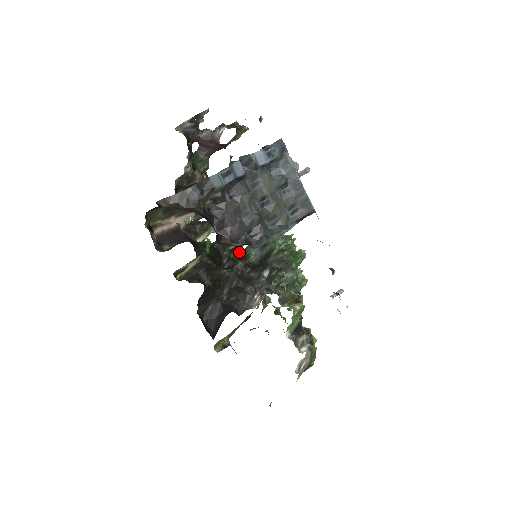
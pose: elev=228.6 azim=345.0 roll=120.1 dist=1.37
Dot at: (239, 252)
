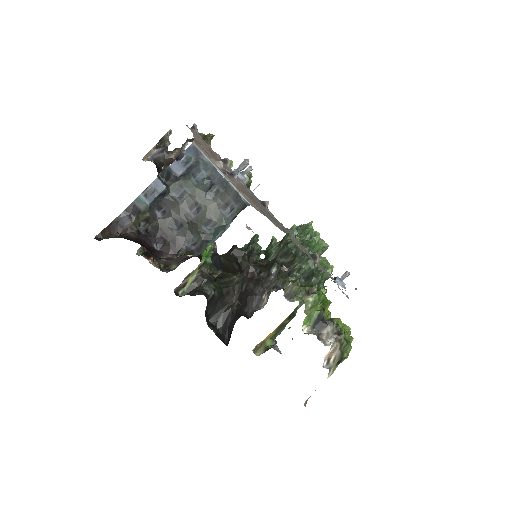
Dot at: (261, 253)
